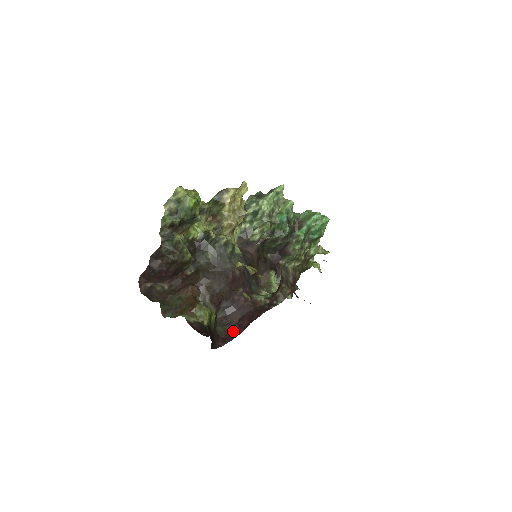
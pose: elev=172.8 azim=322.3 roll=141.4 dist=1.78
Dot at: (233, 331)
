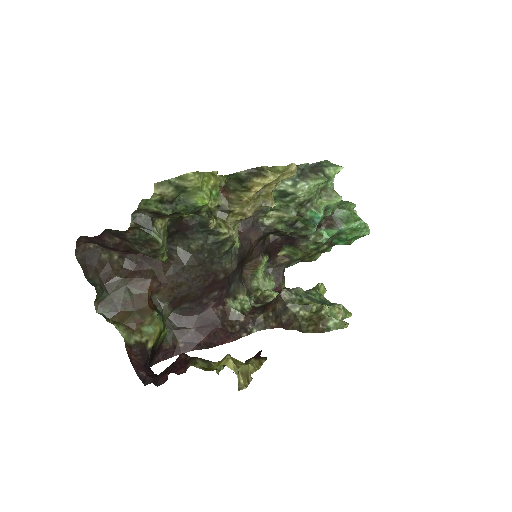
Dot at: (182, 342)
